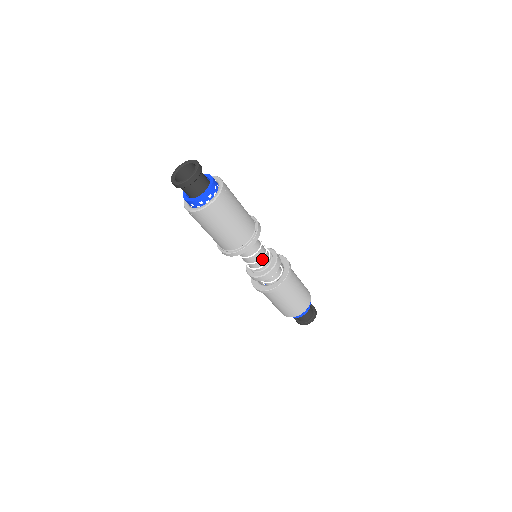
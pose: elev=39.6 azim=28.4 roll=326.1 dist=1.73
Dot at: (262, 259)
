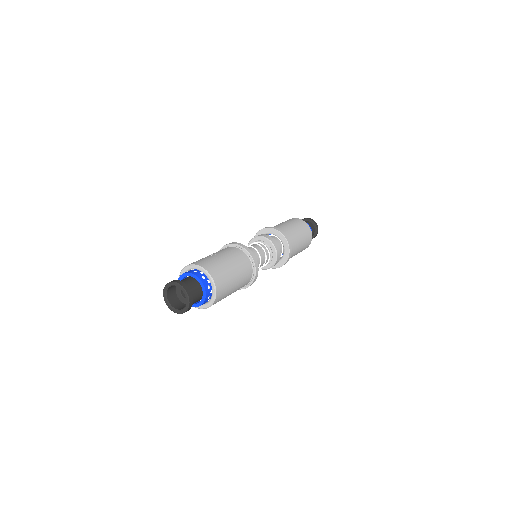
Dot at: occluded
